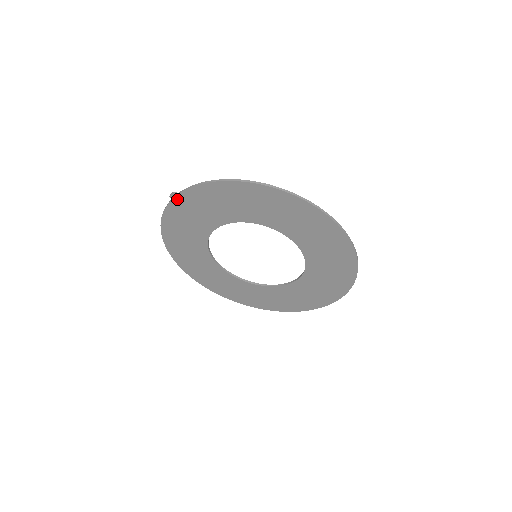
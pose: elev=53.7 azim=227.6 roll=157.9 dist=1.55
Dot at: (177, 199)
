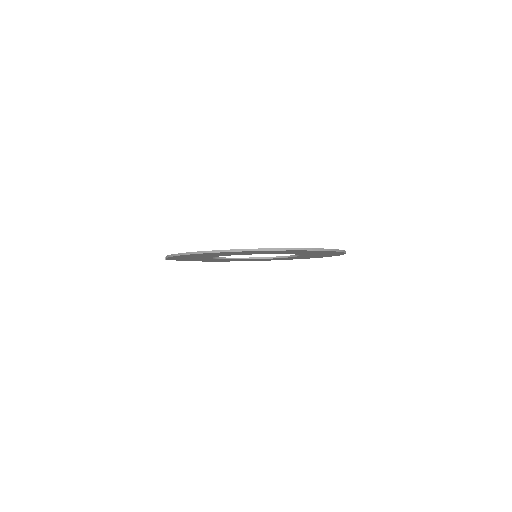
Dot at: (171, 259)
